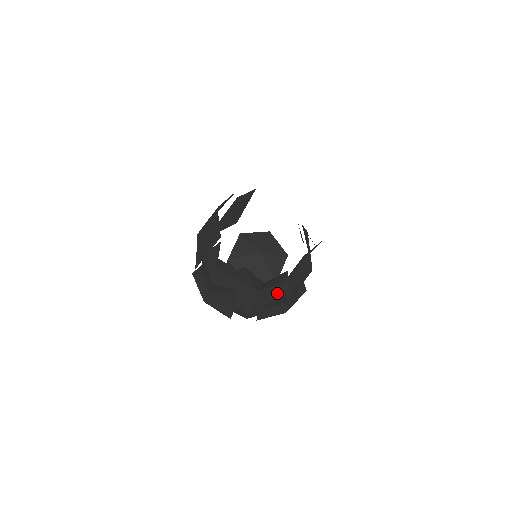
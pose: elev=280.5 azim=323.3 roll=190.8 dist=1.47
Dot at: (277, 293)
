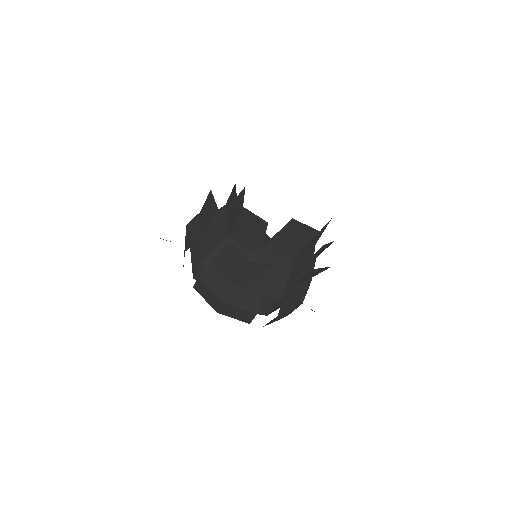
Dot at: occluded
